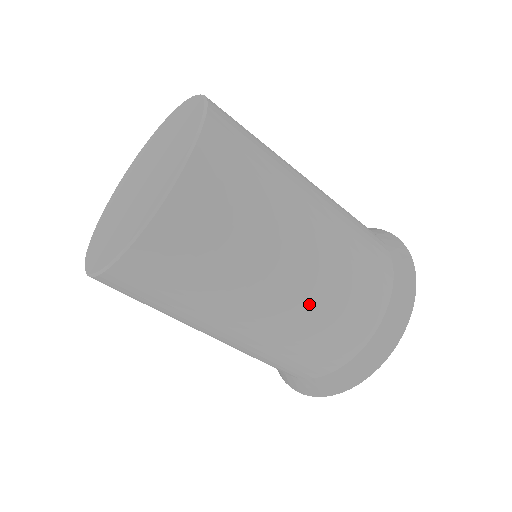
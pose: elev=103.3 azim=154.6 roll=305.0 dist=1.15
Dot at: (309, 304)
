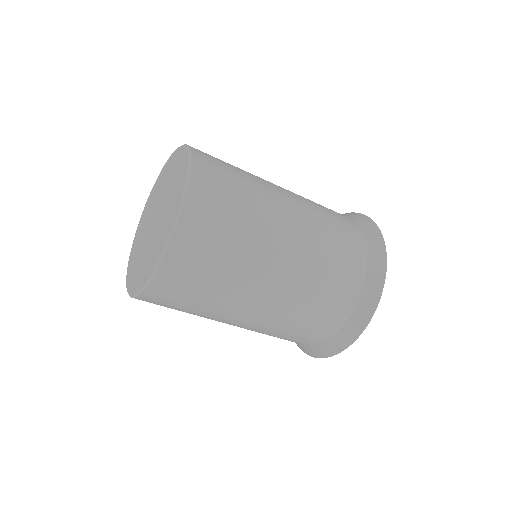
Dot at: (309, 209)
